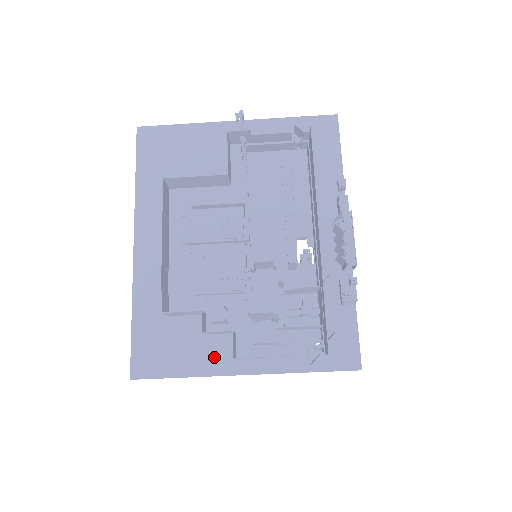
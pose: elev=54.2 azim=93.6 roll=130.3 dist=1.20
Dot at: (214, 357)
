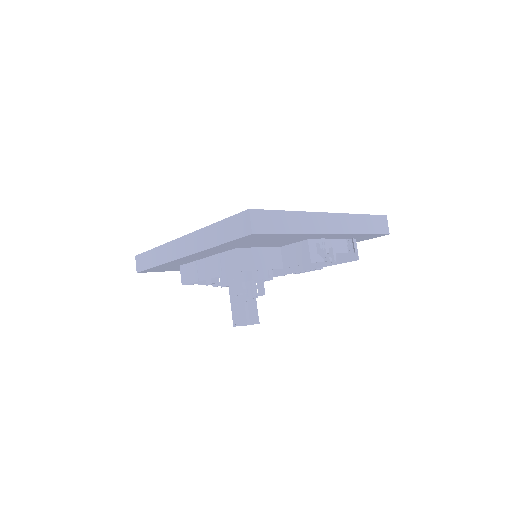
Dot at: occluded
